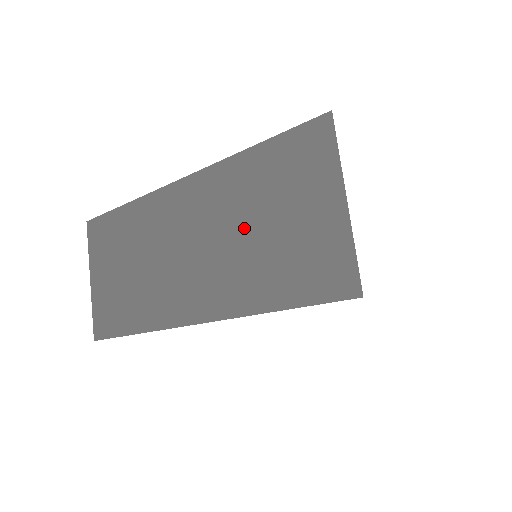
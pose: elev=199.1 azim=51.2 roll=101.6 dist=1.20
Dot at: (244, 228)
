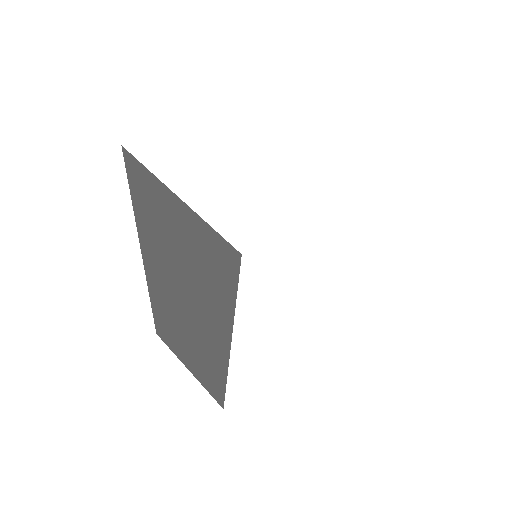
Dot at: (179, 268)
